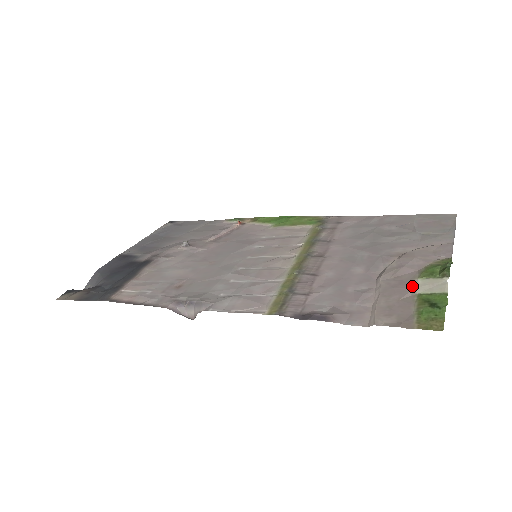
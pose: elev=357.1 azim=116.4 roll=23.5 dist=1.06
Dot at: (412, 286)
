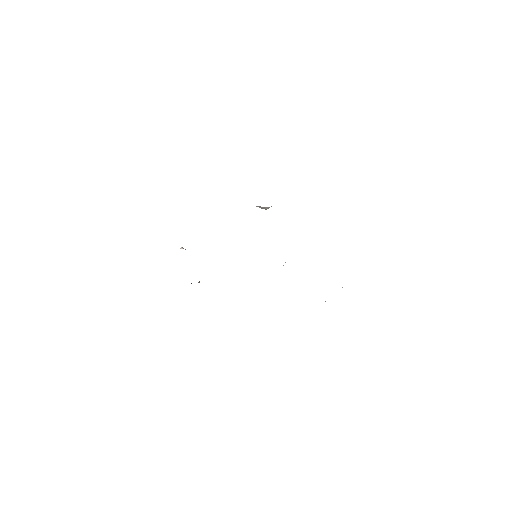
Dot at: occluded
